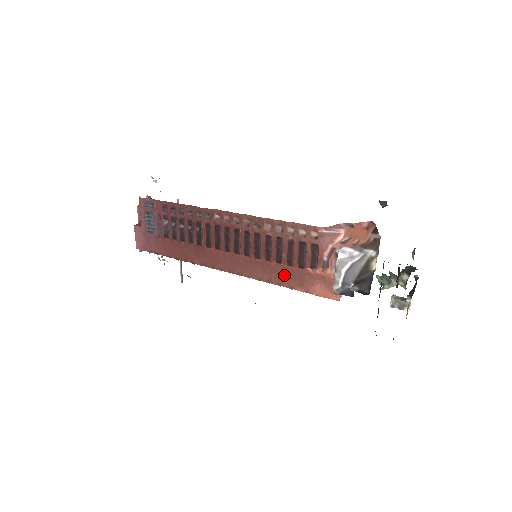
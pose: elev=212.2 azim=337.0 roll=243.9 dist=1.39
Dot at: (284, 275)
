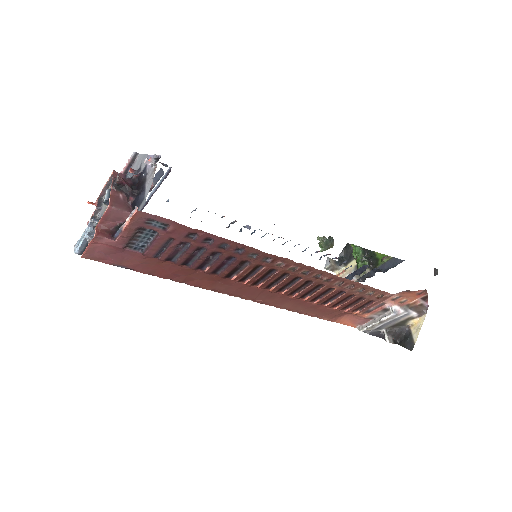
Dot at: (319, 311)
